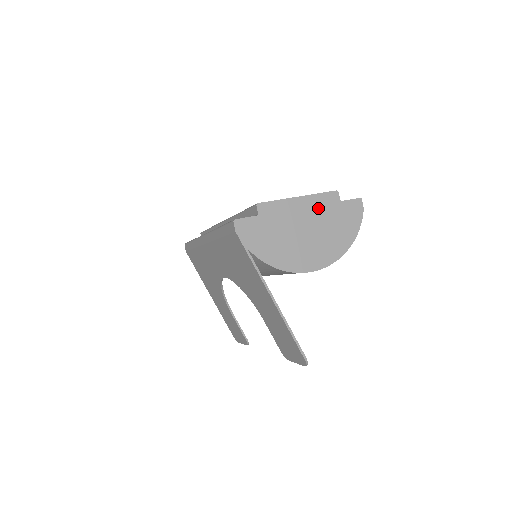
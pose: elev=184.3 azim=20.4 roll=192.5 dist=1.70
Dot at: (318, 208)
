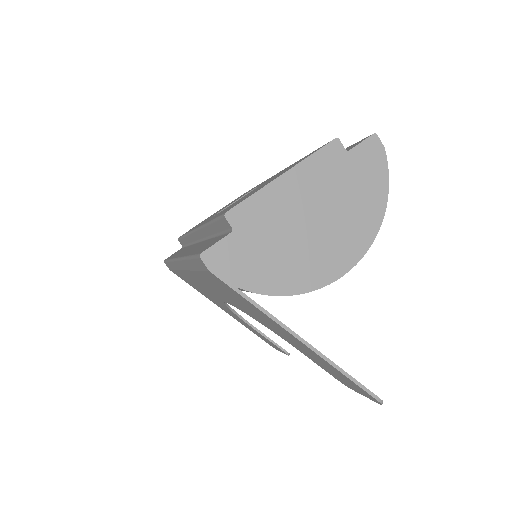
Dot at: (318, 178)
